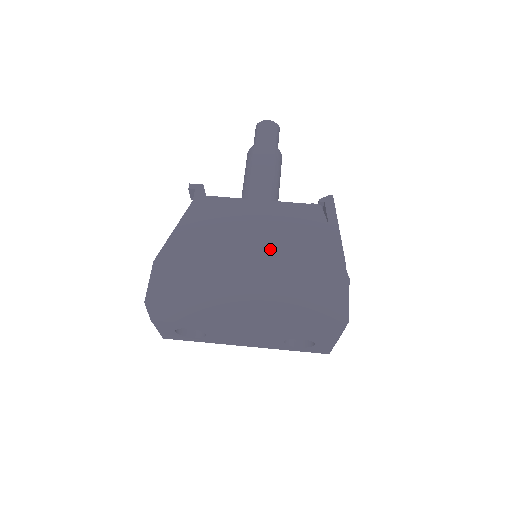
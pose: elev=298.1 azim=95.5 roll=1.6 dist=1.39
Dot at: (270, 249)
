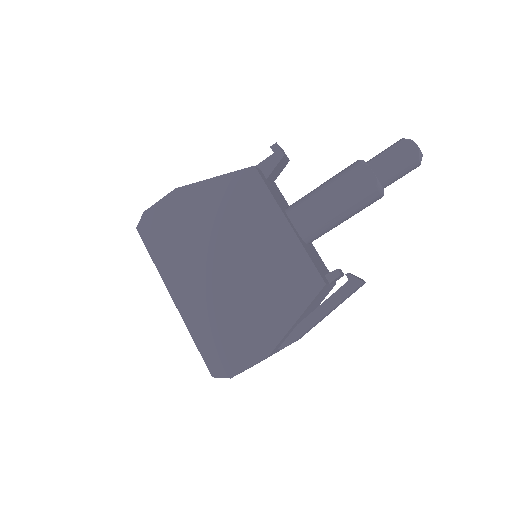
Dot at: (248, 271)
